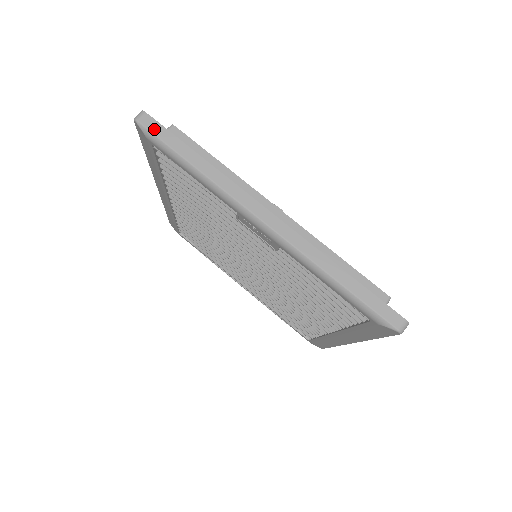
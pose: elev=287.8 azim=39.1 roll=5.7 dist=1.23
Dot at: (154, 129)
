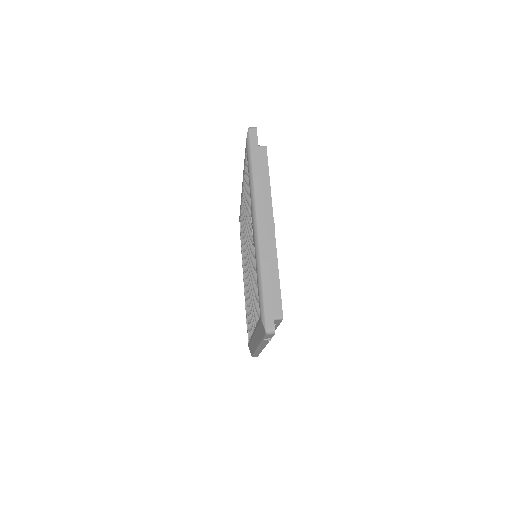
Dot at: (252, 139)
